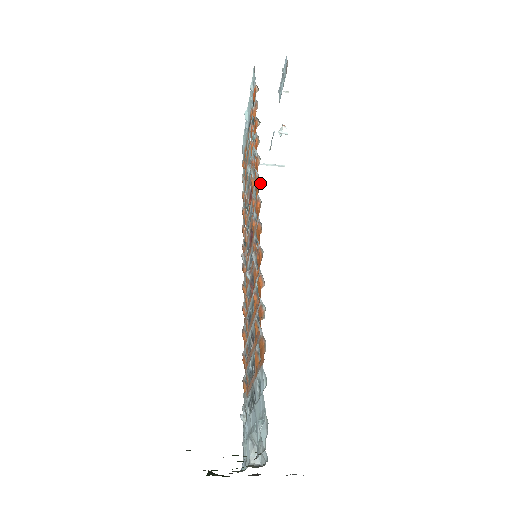
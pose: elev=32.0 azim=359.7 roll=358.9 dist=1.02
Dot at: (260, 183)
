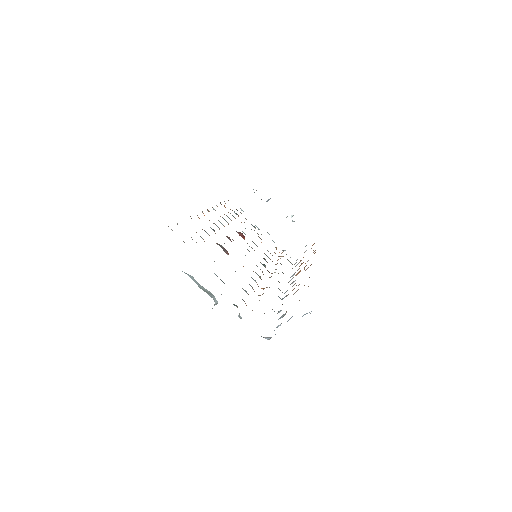
Dot at: occluded
